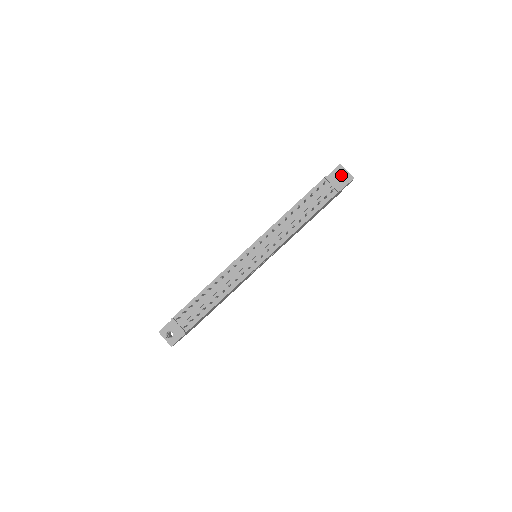
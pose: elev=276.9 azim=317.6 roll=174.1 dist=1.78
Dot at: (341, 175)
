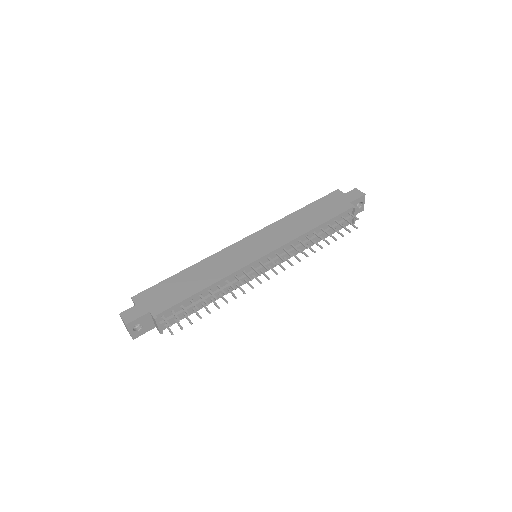
Dot at: occluded
